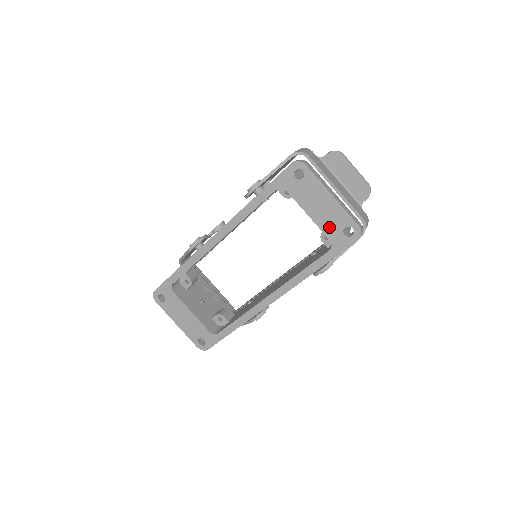
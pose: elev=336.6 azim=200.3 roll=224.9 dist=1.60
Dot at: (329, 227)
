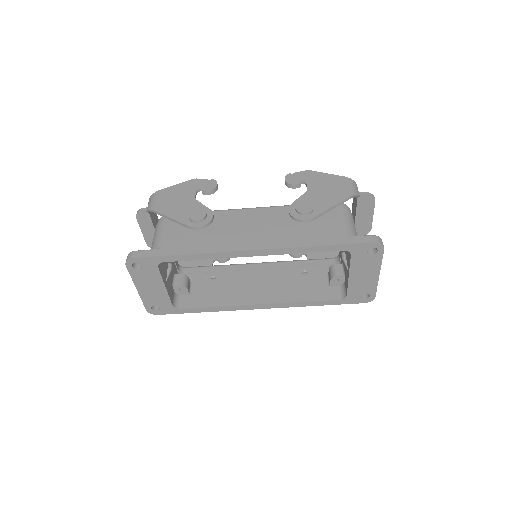
Dot at: (355, 288)
